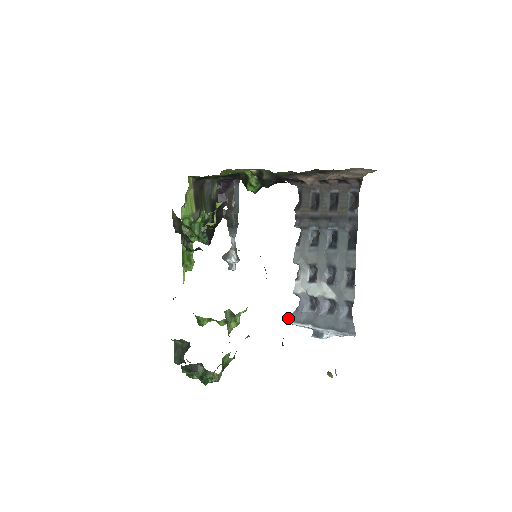
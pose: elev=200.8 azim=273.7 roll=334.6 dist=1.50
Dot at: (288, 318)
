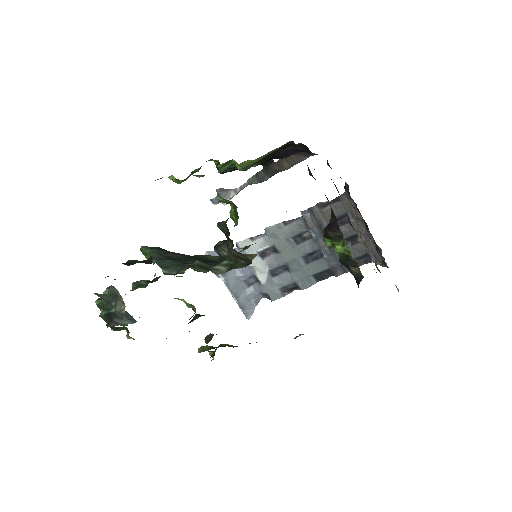
Dot at: (211, 253)
